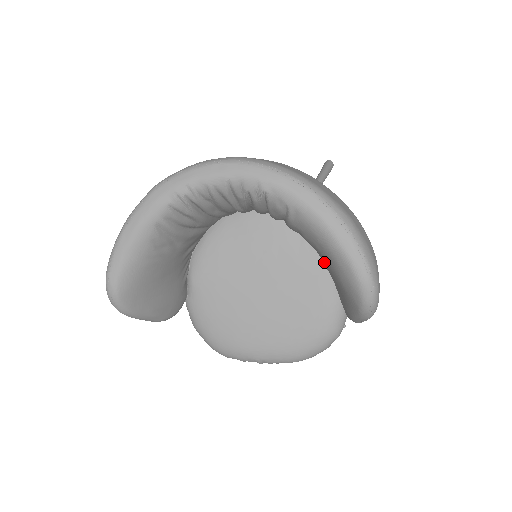
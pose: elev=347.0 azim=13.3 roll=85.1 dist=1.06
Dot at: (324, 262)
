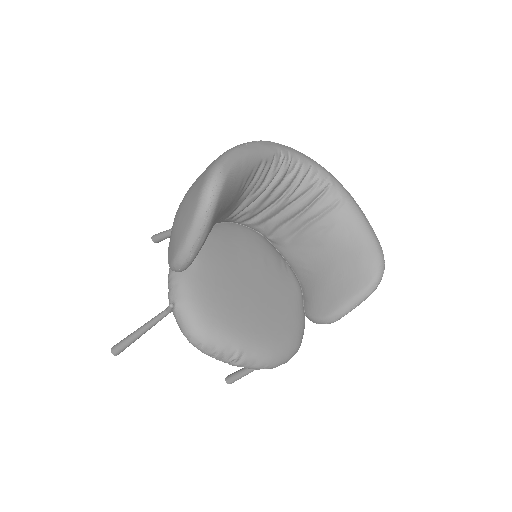
Dot at: (336, 255)
